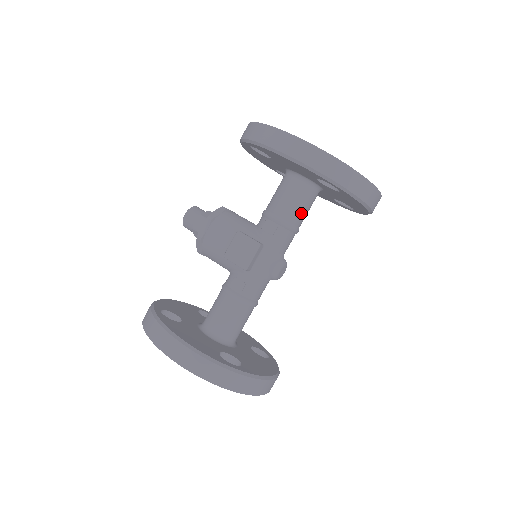
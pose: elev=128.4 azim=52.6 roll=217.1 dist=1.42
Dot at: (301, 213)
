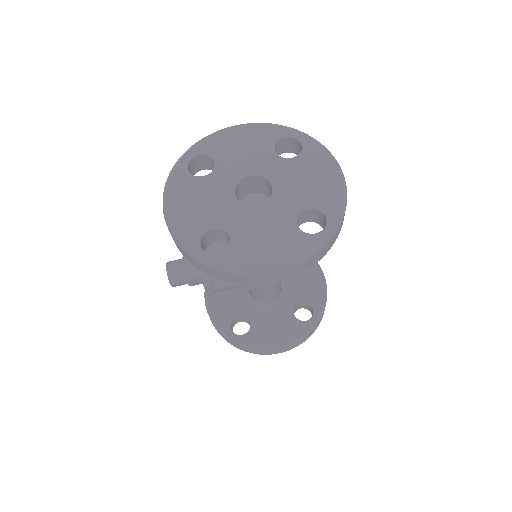
Dot at: occluded
